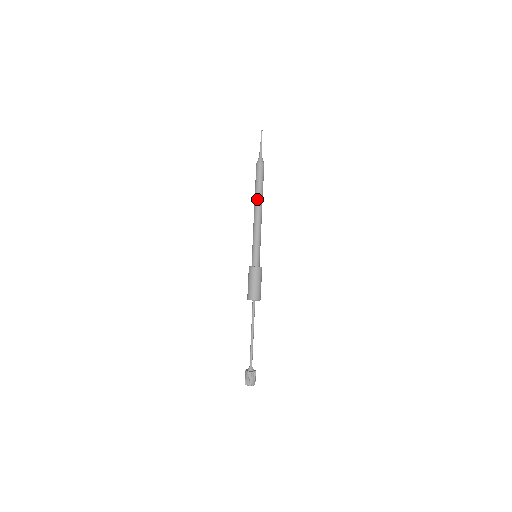
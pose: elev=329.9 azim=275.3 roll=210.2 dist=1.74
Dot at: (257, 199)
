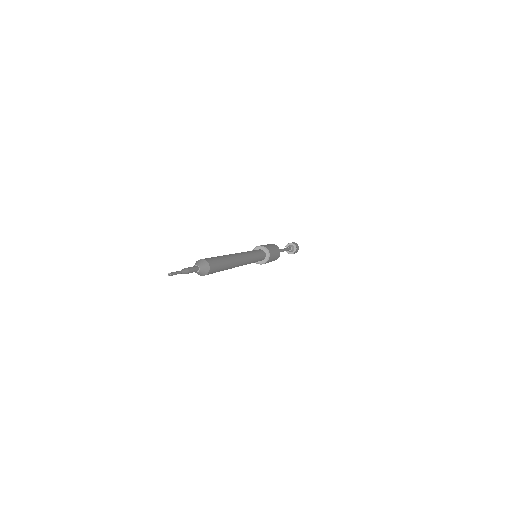
Dot at: occluded
